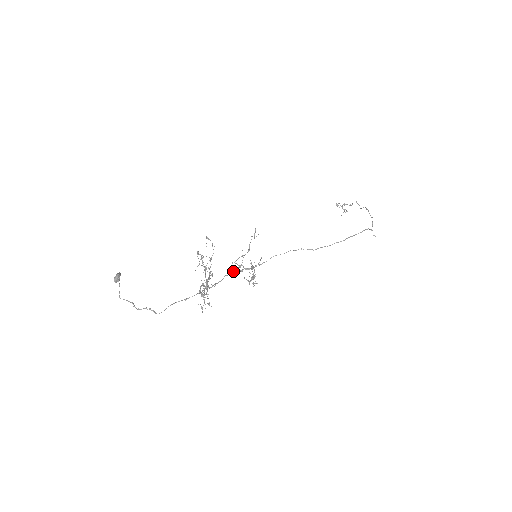
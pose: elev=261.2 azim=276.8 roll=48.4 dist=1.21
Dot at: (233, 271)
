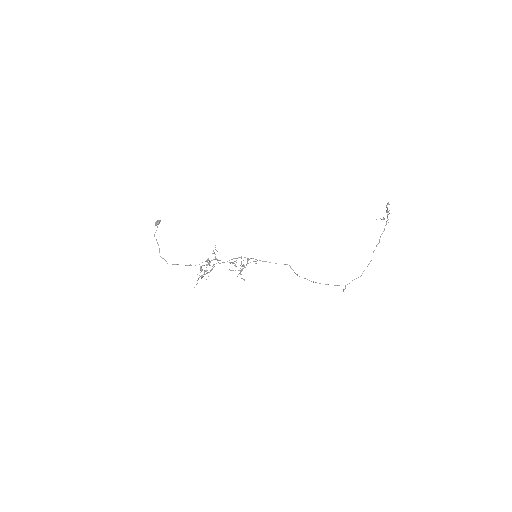
Dot at: occluded
